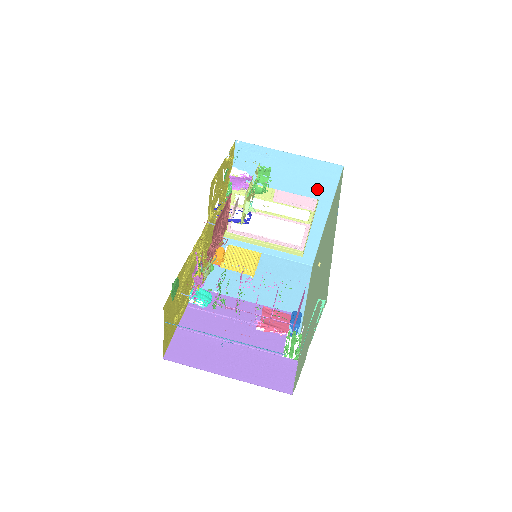
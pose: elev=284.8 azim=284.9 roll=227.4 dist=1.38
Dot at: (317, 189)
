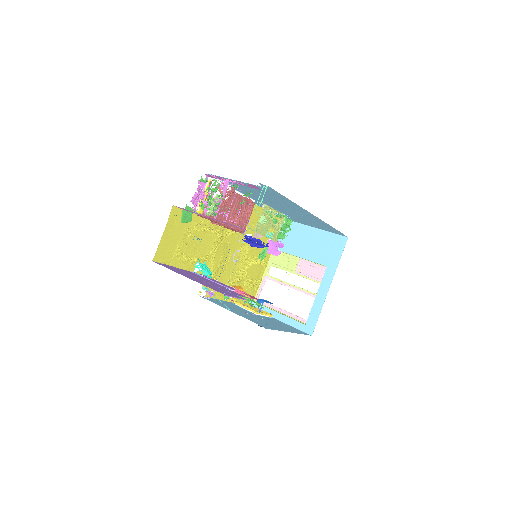
Dot at: (327, 257)
